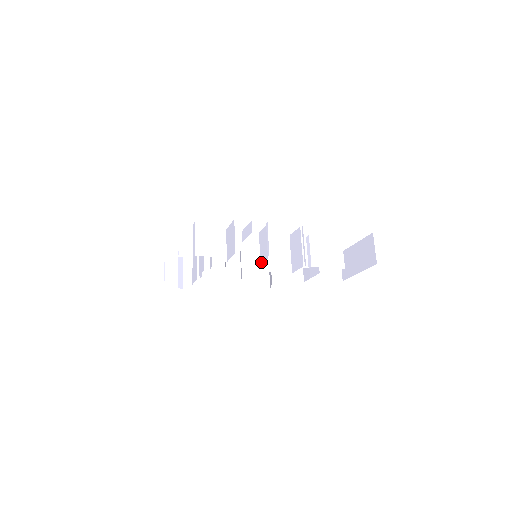
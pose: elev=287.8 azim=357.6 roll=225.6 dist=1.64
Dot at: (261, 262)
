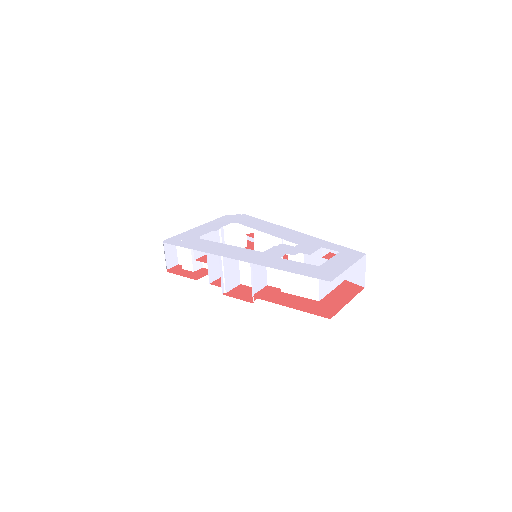
Dot at: (238, 277)
